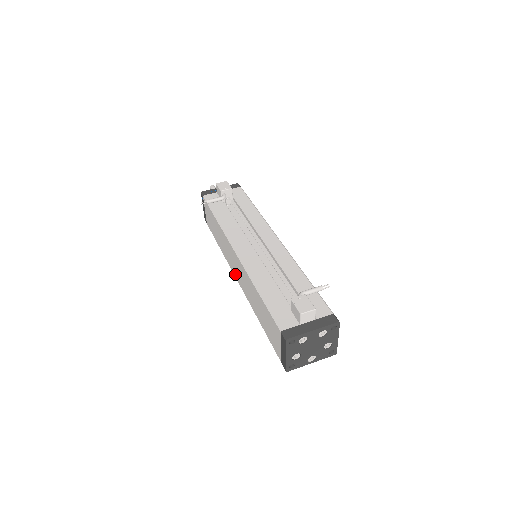
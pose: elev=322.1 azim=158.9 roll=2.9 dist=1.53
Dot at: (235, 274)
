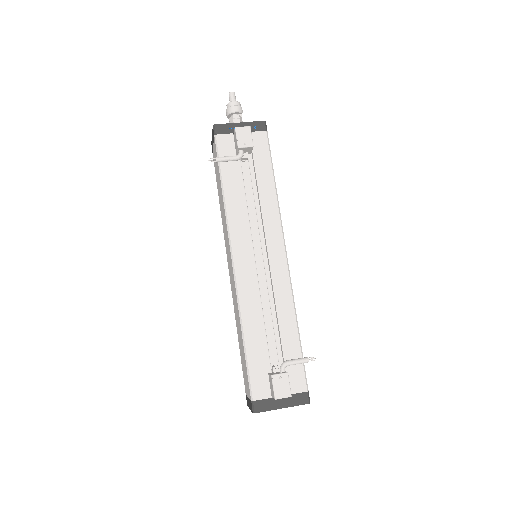
Dot at: (228, 262)
